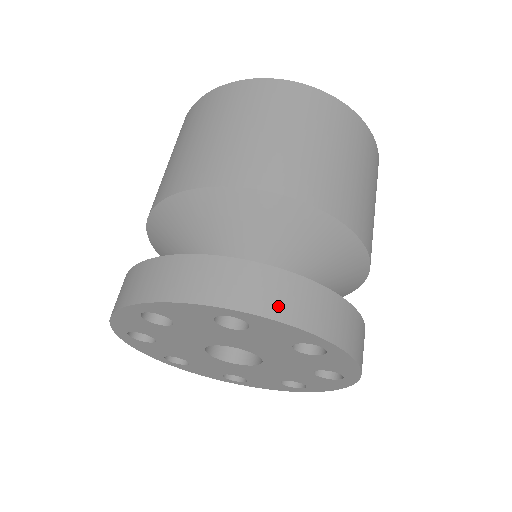
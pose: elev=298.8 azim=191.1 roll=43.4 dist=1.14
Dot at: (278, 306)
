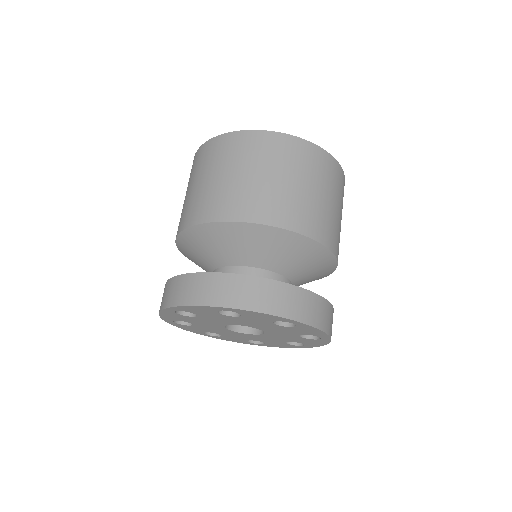
Dot at: (182, 297)
